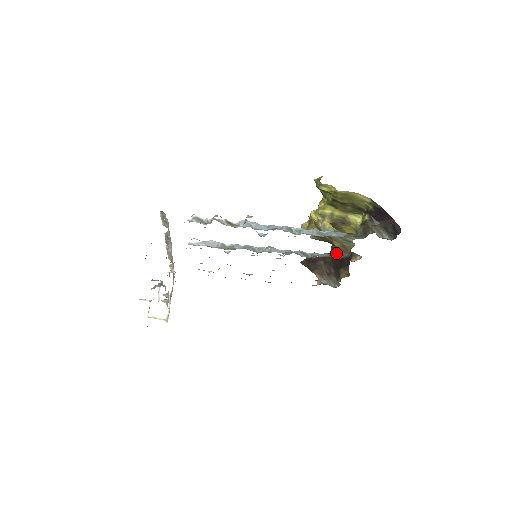
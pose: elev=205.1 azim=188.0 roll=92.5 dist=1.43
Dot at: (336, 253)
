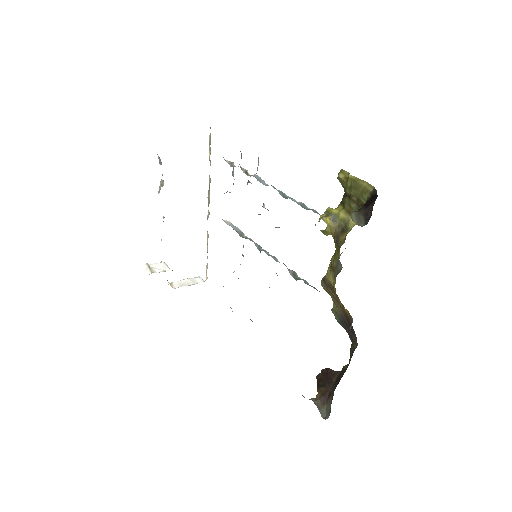
Dot at: occluded
